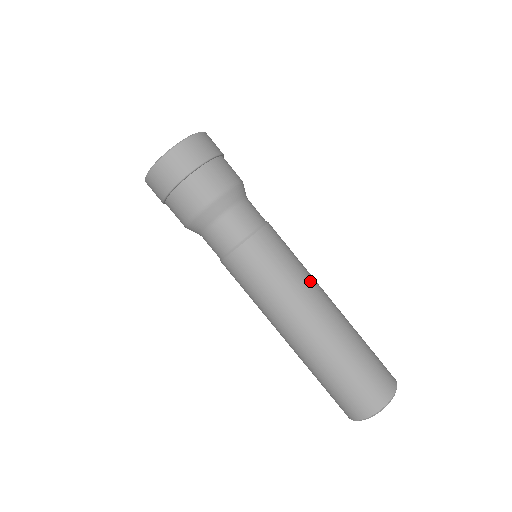
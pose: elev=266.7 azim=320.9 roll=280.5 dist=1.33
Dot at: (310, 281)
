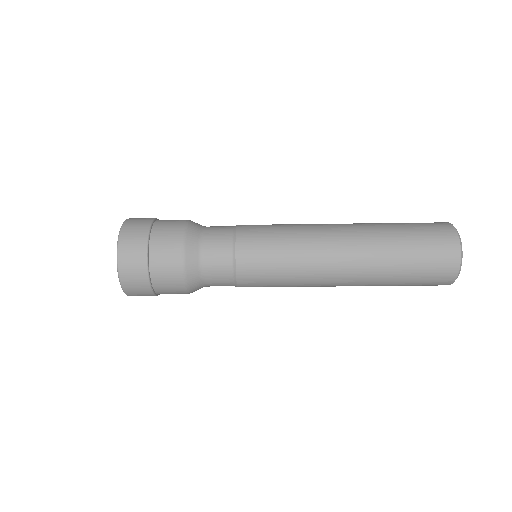
Dot at: (311, 269)
